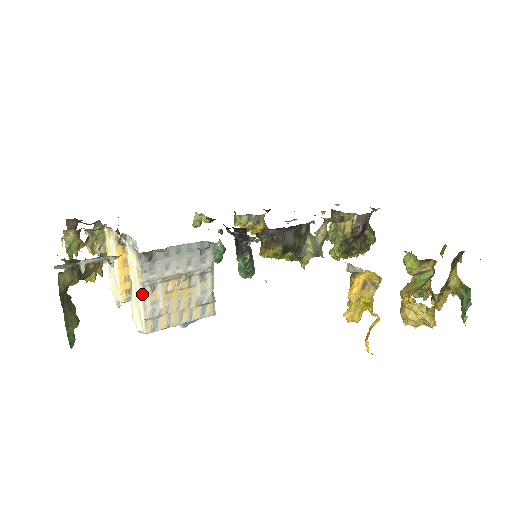
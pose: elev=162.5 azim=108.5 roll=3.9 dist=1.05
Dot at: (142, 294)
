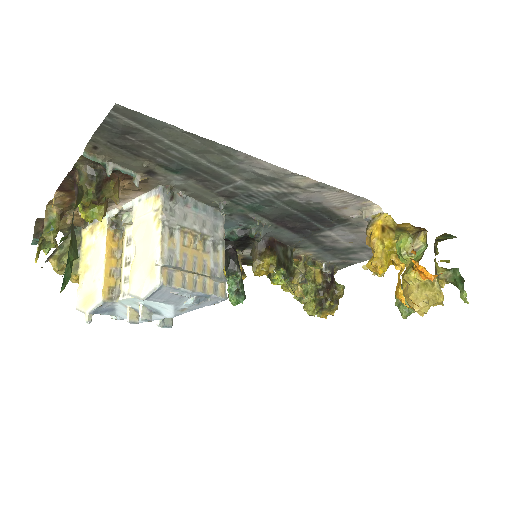
Dot at: (161, 233)
